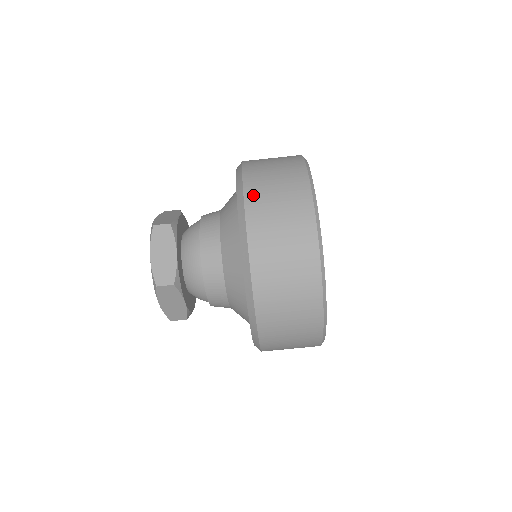
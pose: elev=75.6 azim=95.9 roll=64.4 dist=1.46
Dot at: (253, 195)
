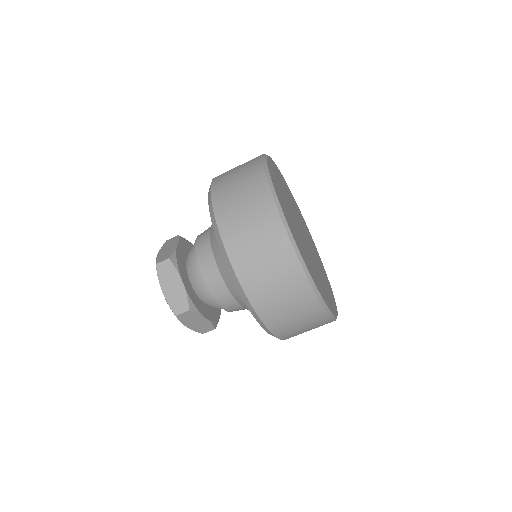
Dot at: (224, 219)
